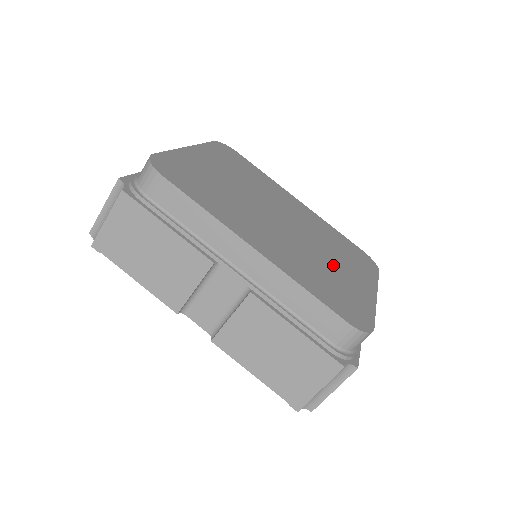
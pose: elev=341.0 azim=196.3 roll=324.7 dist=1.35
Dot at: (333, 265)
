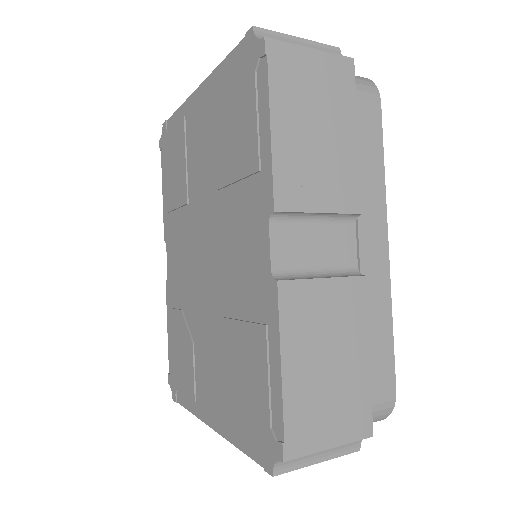
Dot at: occluded
